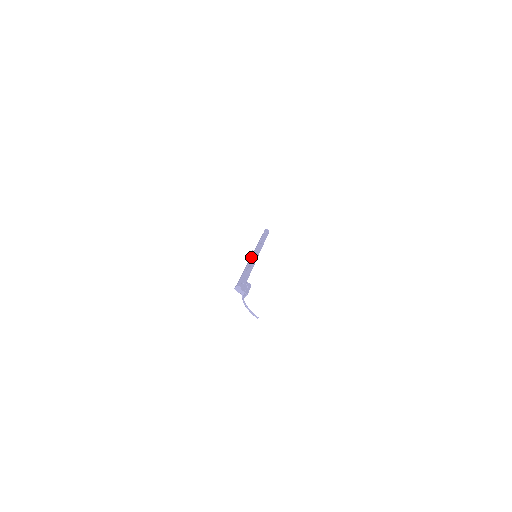
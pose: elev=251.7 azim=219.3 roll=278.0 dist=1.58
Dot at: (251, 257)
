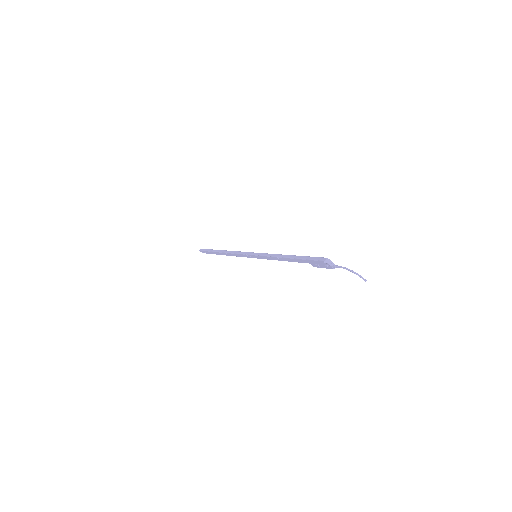
Dot at: (264, 253)
